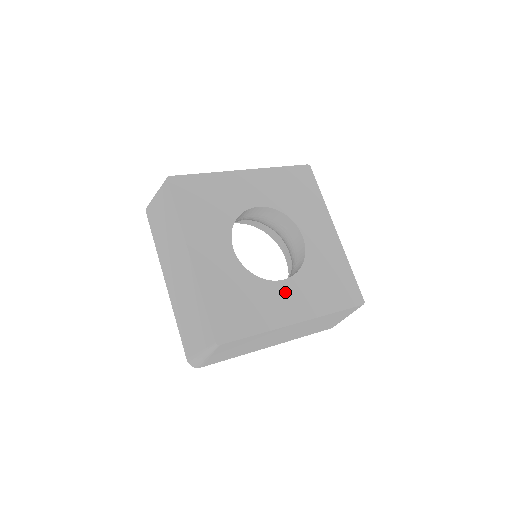
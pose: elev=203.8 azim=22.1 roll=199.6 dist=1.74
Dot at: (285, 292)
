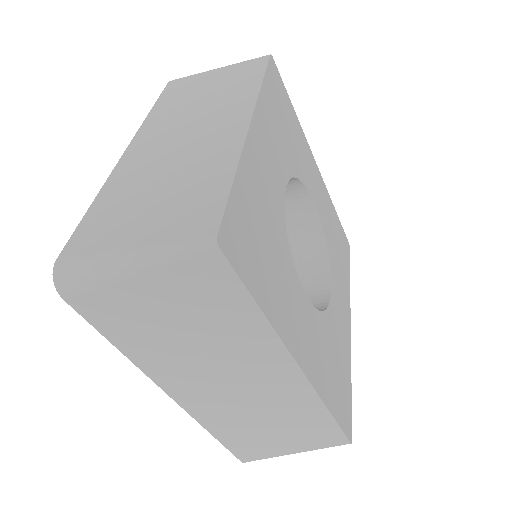
Dot at: (304, 312)
